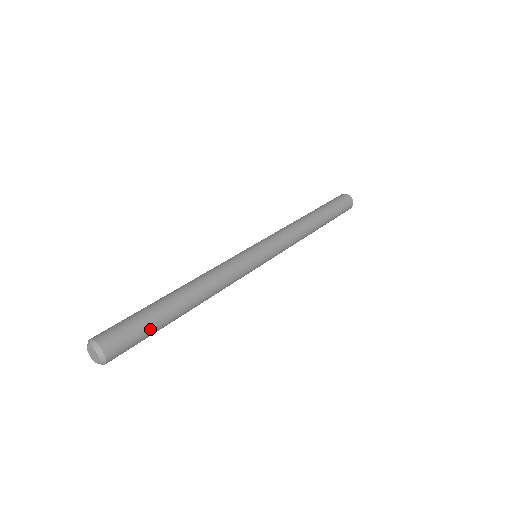
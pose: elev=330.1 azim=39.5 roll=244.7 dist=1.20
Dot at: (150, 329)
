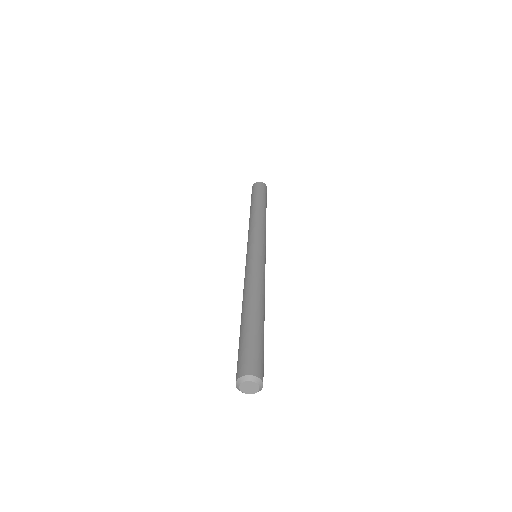
Dot at: occluded
